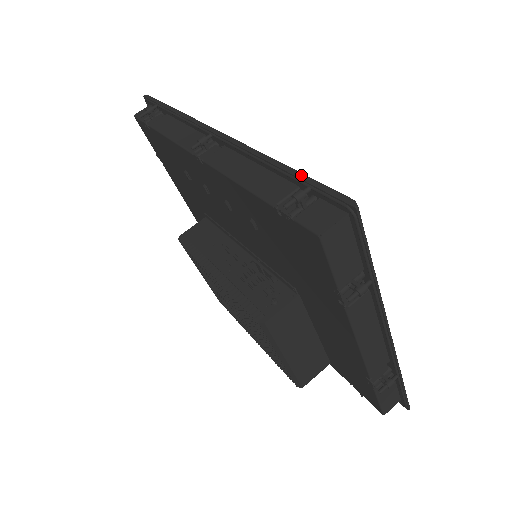
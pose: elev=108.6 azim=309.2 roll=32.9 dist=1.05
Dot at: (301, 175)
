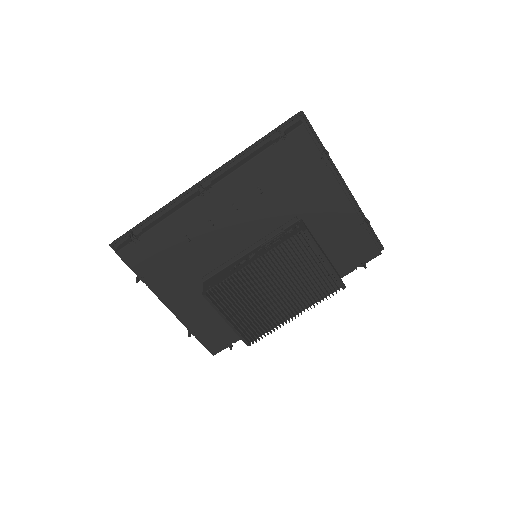
Dot at: (269, 133)
